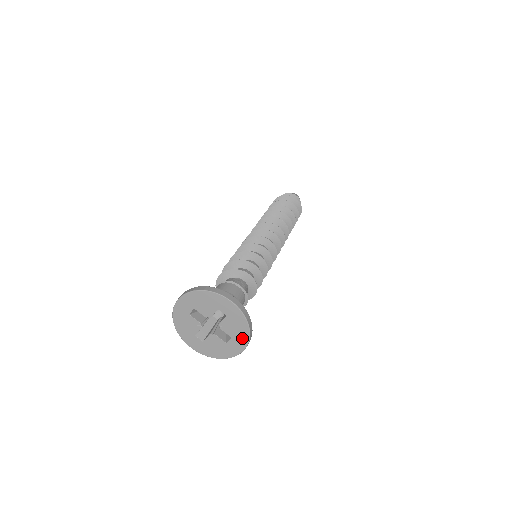
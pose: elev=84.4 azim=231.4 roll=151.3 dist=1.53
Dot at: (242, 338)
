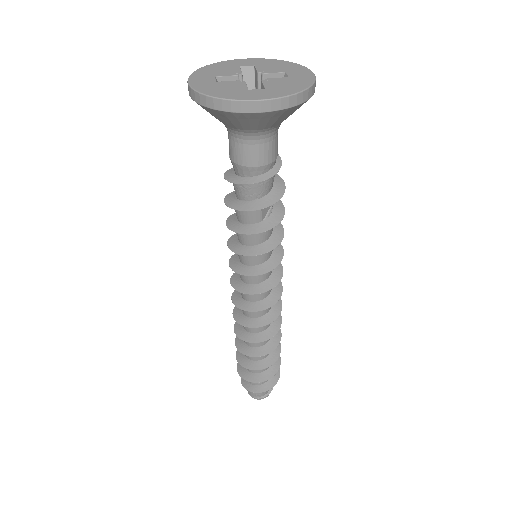
Dot at: (294, 68)
